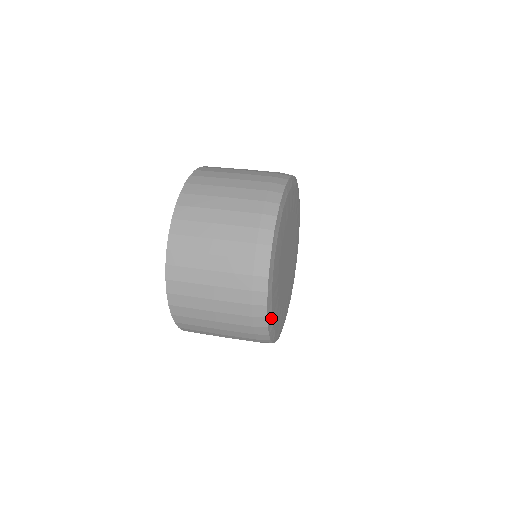
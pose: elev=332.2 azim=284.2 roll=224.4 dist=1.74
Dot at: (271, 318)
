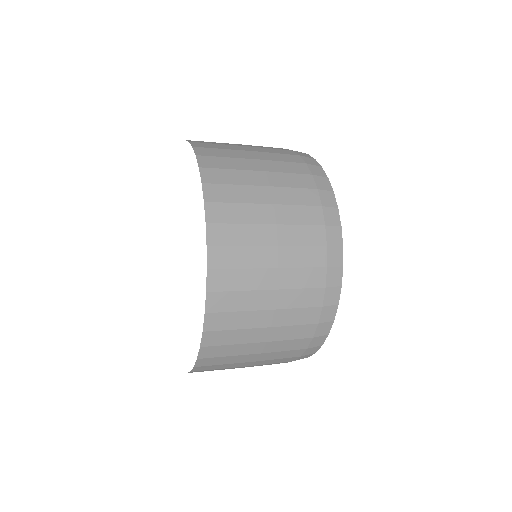
Dot at: occluded
